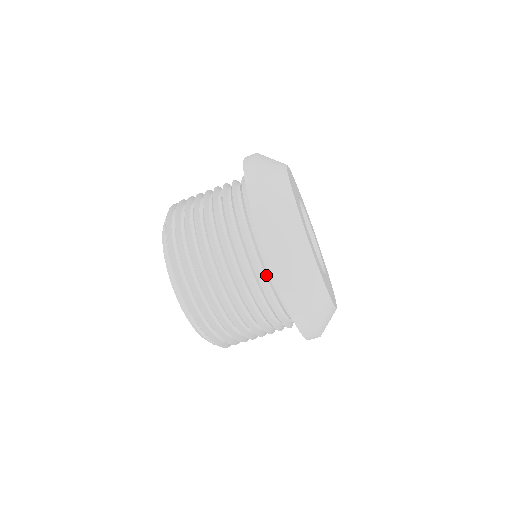
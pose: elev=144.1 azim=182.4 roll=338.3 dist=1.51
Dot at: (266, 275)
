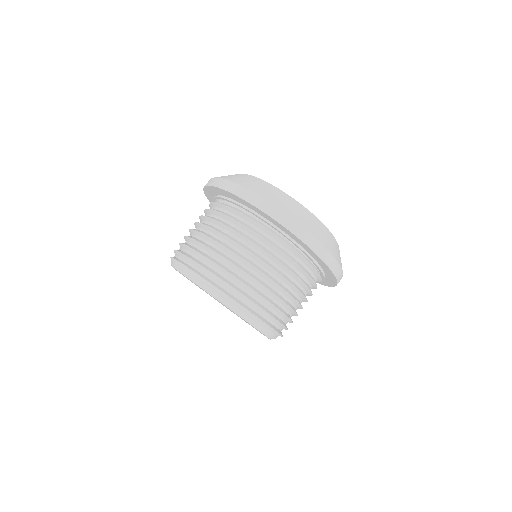
Dot at: (315, 274)
